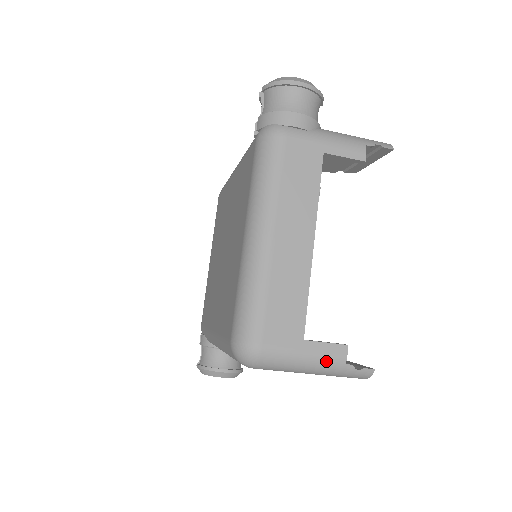
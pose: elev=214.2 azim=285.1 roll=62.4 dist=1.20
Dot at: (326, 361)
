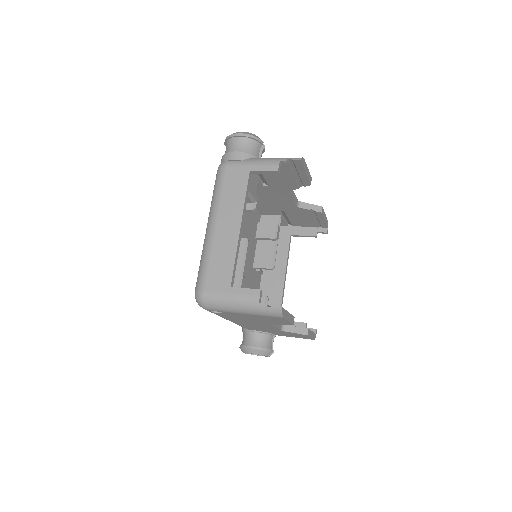
Dot at: (246, 301)
